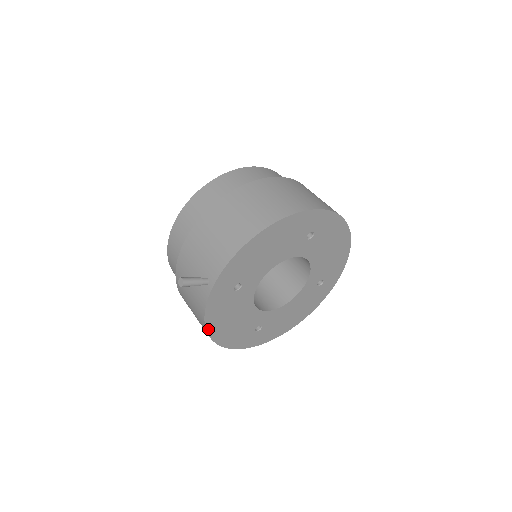
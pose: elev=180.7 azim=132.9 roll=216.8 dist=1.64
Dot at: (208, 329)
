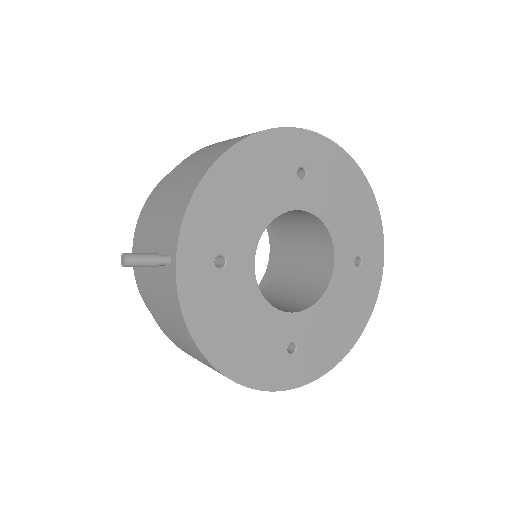
Dot at: (201, 346)
